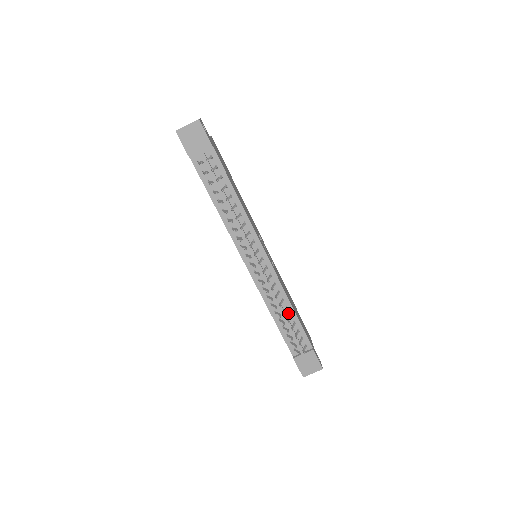
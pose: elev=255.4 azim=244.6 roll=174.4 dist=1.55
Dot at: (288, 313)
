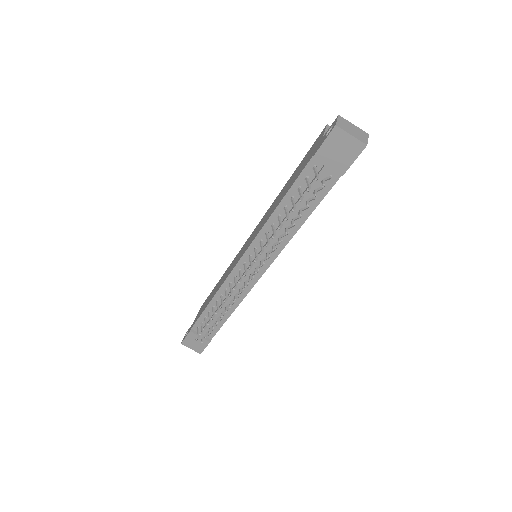
Dot at: occluded
